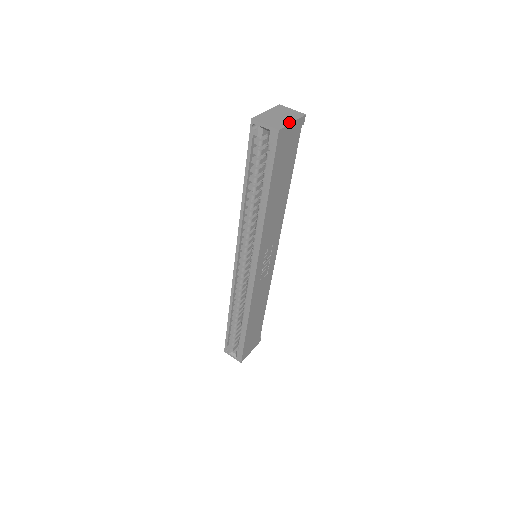
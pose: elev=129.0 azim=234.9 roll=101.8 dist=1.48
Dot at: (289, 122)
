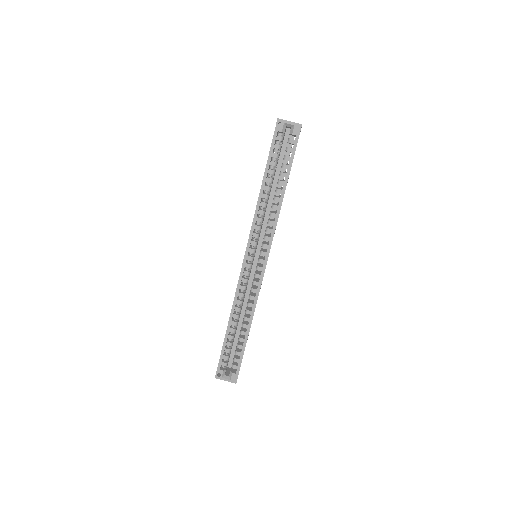
Dot at: occluded
